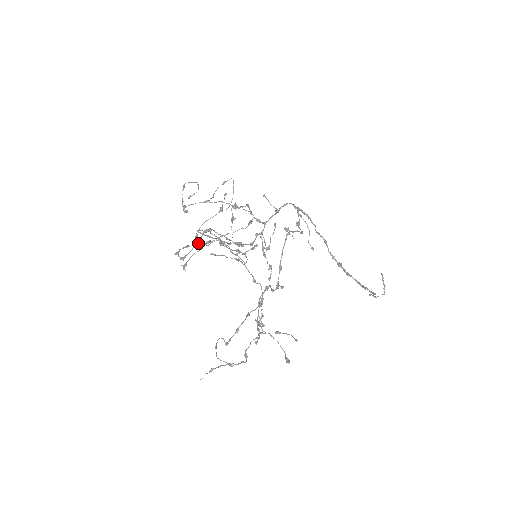
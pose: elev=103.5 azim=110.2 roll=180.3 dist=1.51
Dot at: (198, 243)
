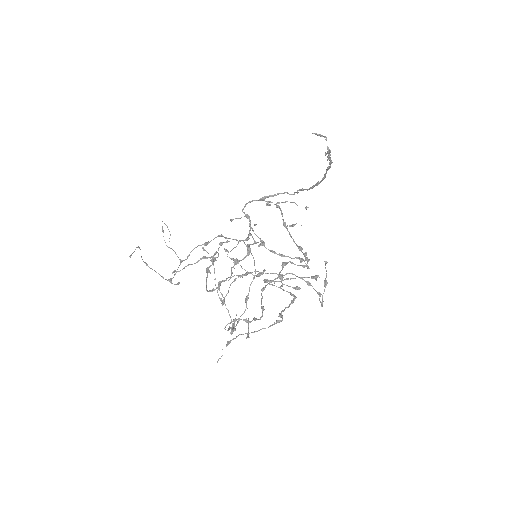
Dot at: (224, 302)
